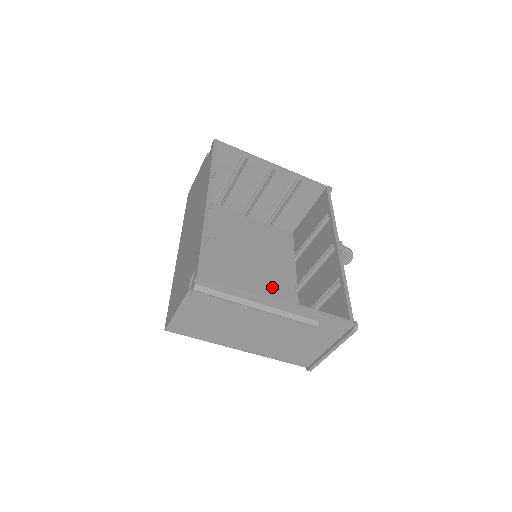
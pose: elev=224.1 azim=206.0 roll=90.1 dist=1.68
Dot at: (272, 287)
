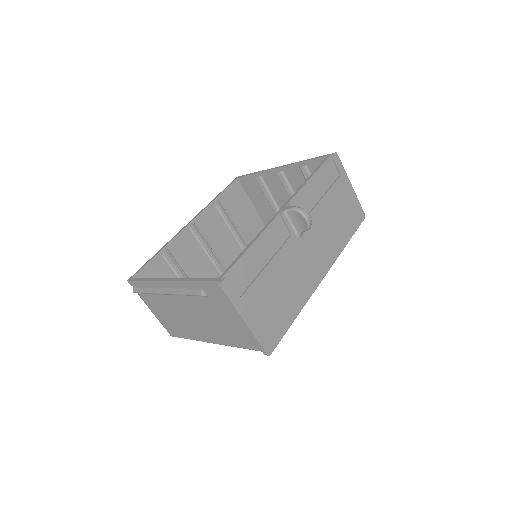
Dot at: occluded
